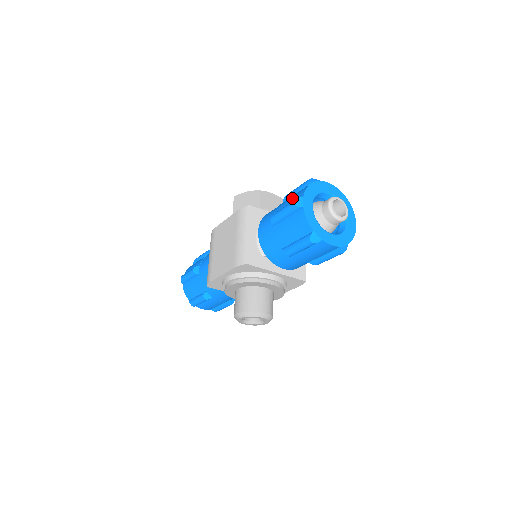
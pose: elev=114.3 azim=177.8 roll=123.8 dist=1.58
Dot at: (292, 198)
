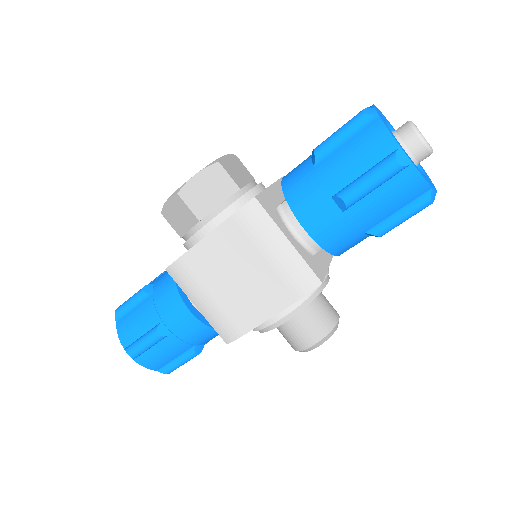
Dot at: (361, 155)
